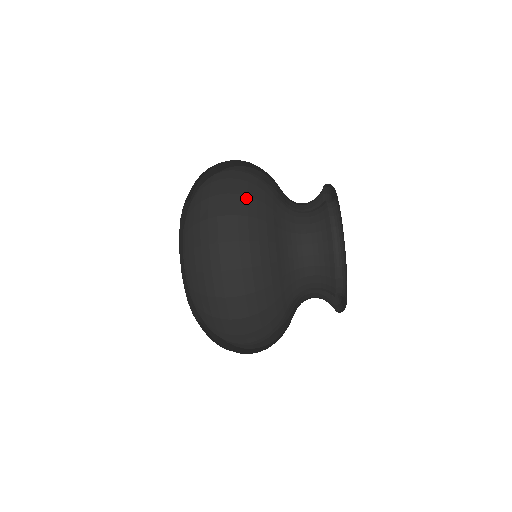
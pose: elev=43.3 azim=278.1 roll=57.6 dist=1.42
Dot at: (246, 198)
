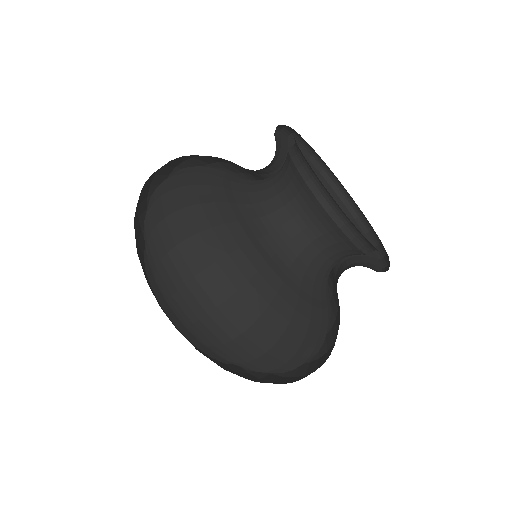
Dot at: occluded
